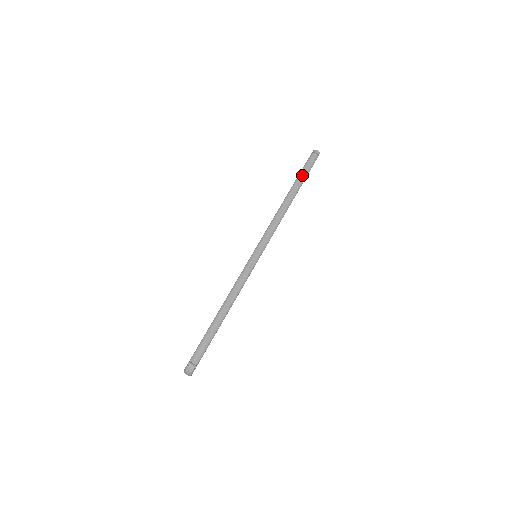
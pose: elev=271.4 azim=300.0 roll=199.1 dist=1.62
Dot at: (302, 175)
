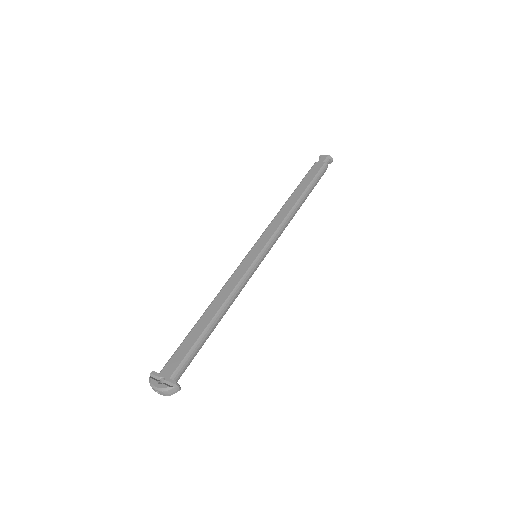
Dot at: (317, 180)
